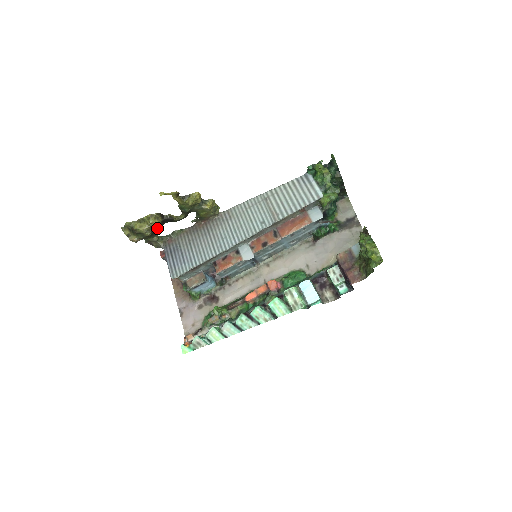
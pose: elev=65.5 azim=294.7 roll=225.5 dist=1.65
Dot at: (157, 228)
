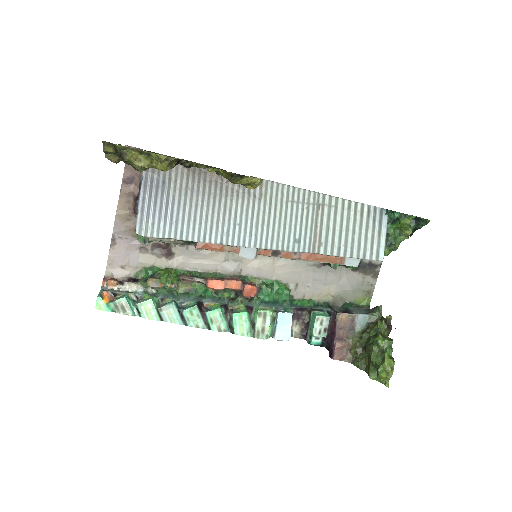
Dot at: occluded
